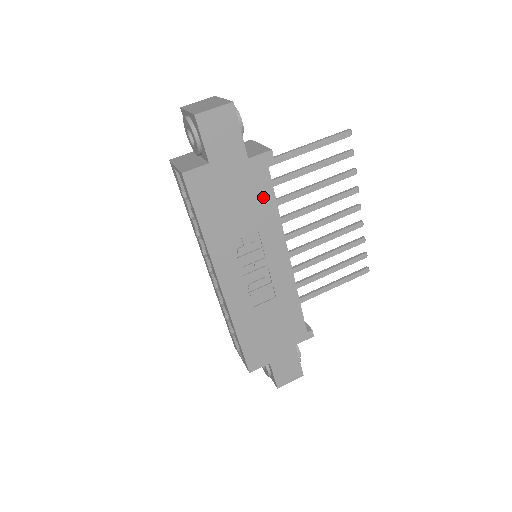
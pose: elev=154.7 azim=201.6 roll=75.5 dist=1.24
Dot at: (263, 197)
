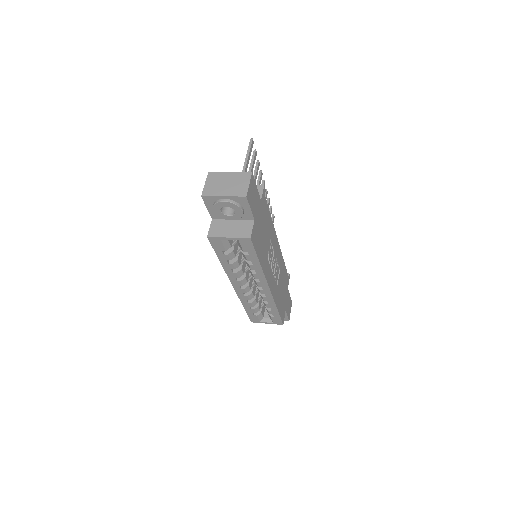
Dot at: (267, 217)
